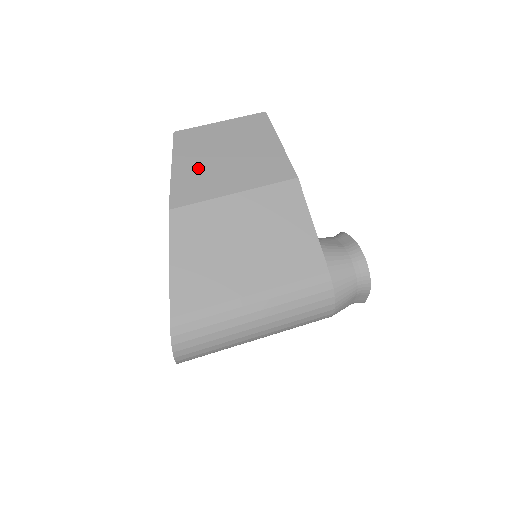
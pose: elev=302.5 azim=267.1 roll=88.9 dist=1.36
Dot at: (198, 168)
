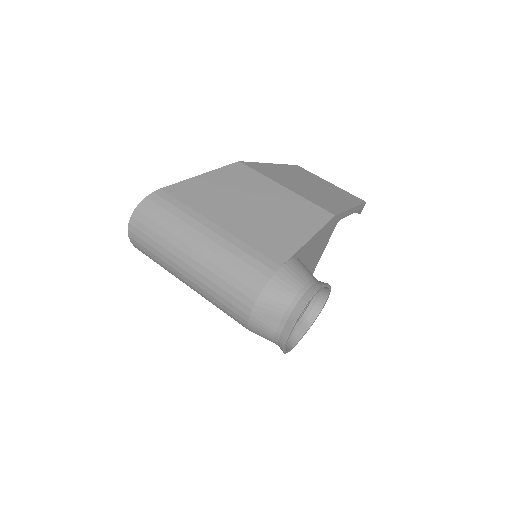
Dot at: (284, 173)
